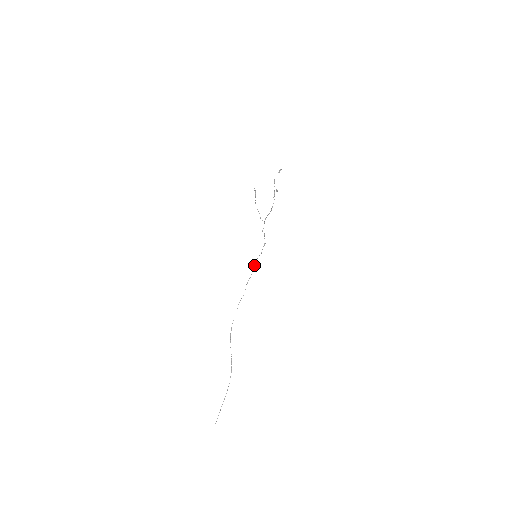
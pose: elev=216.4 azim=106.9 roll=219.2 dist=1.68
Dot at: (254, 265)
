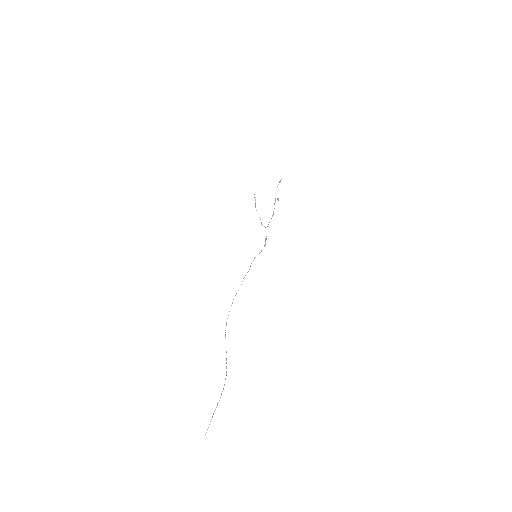
Dot at: occluded
